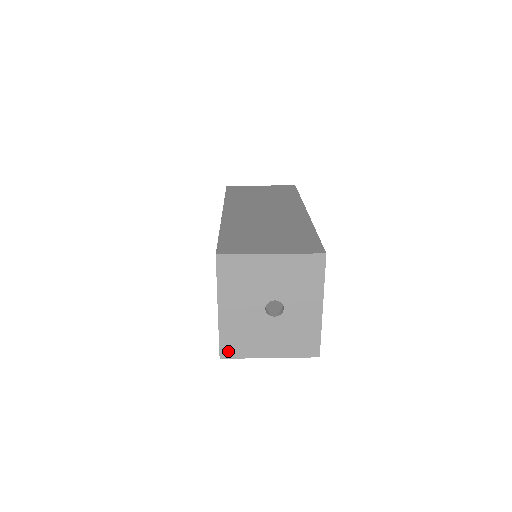
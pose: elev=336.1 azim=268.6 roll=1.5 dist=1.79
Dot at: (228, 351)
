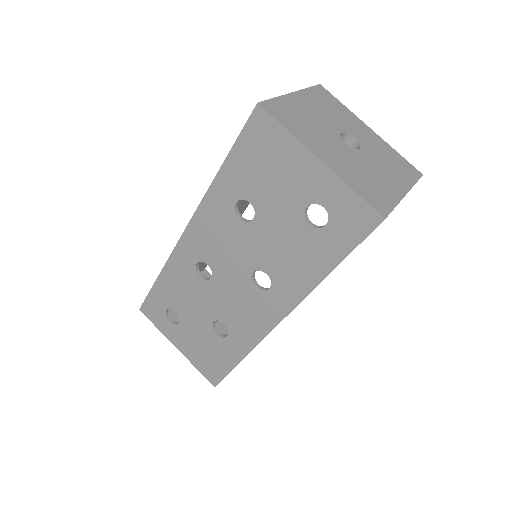
Dot at: (379, 205)
